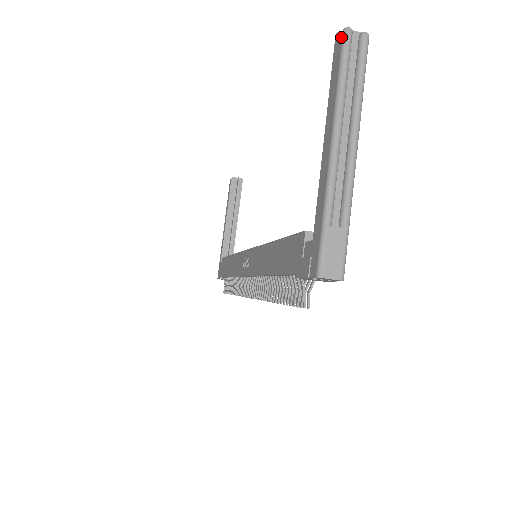
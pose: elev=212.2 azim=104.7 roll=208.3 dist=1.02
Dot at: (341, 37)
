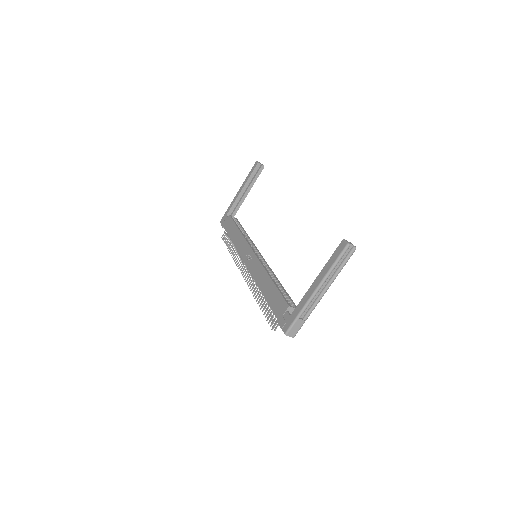
Dot at: (344, 246)
